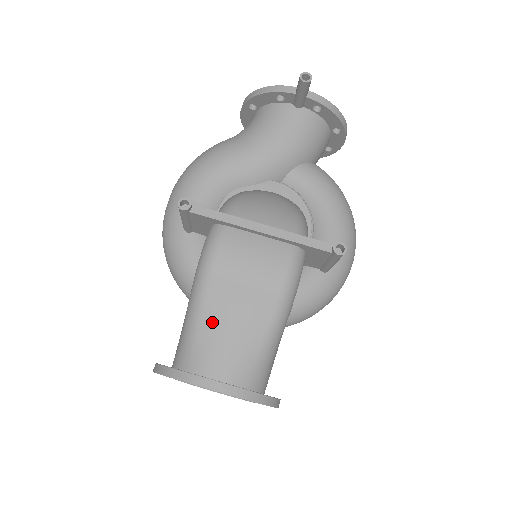
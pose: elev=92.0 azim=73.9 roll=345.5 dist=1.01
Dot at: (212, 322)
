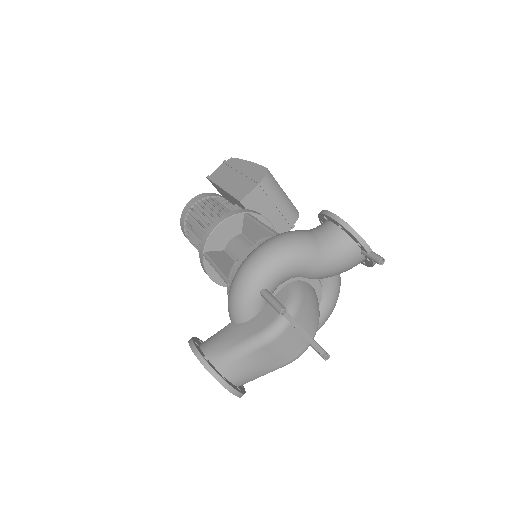
Dot at: (249, 361)
